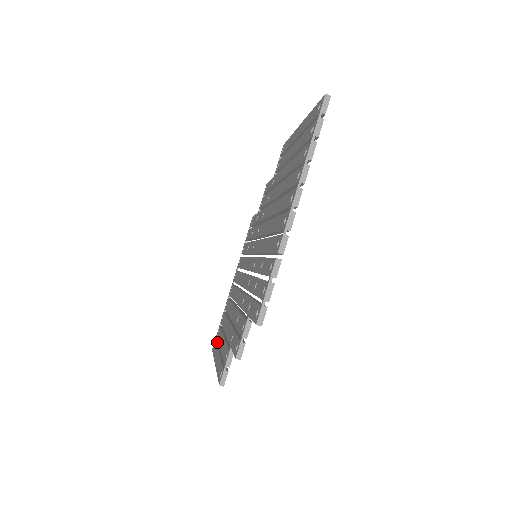
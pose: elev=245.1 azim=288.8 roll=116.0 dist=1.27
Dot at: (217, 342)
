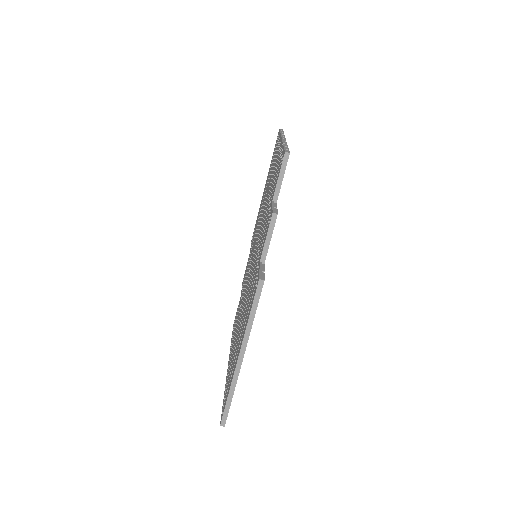
Dot at: occluded
